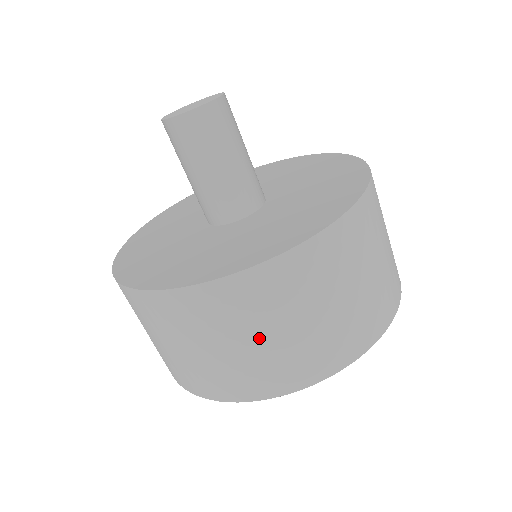
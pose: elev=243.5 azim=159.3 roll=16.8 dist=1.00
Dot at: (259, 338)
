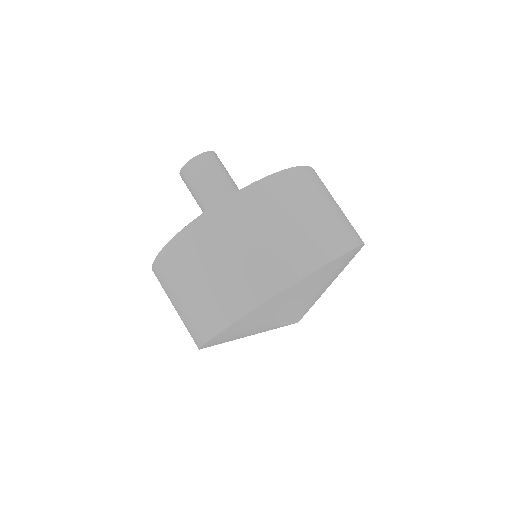
Dot at: (251, 244)
